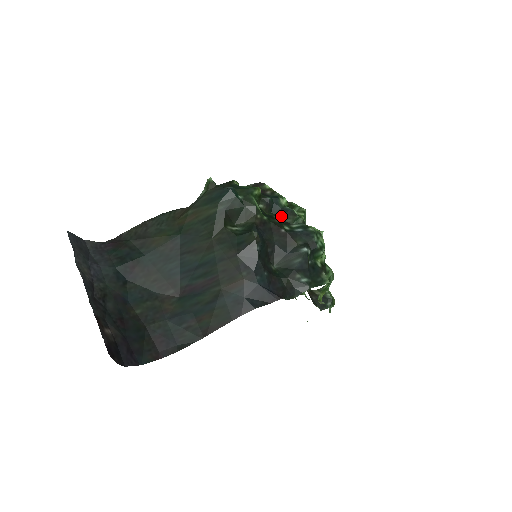
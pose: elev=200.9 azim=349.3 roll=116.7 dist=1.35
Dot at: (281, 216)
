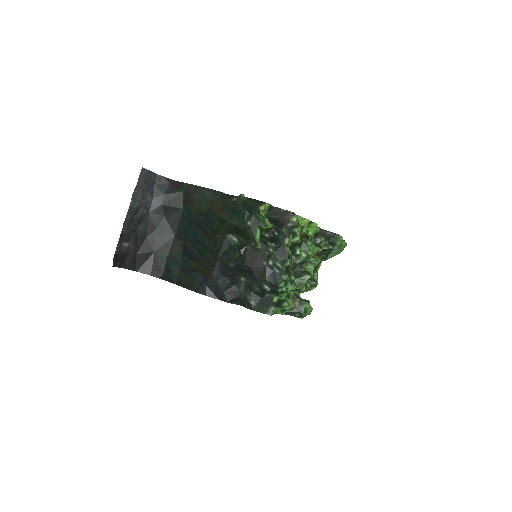
Dot at: (276, 251)
